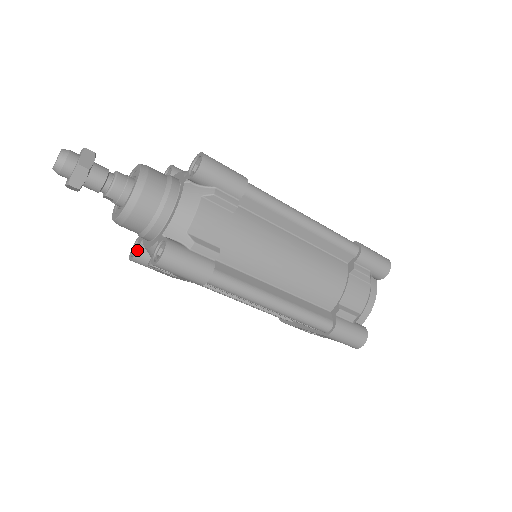
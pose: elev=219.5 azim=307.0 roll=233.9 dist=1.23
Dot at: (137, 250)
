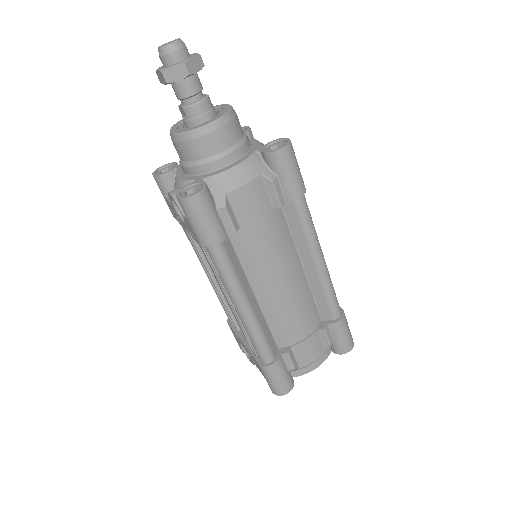
Dot at: (166, 172)
